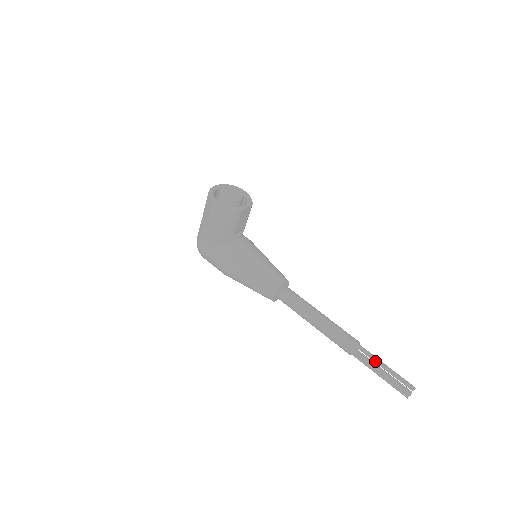
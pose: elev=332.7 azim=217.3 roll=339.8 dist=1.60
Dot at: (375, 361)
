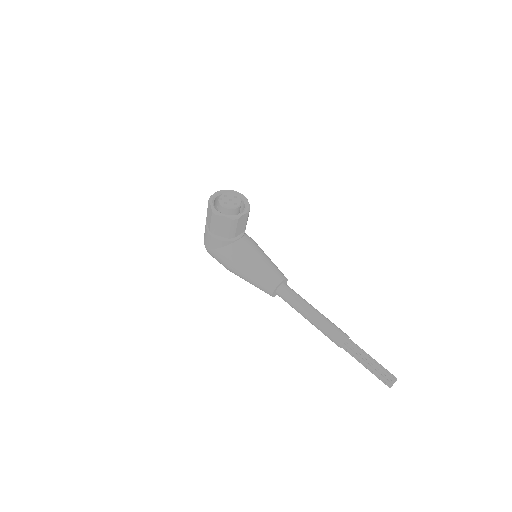
Dot at: (362, 355)
